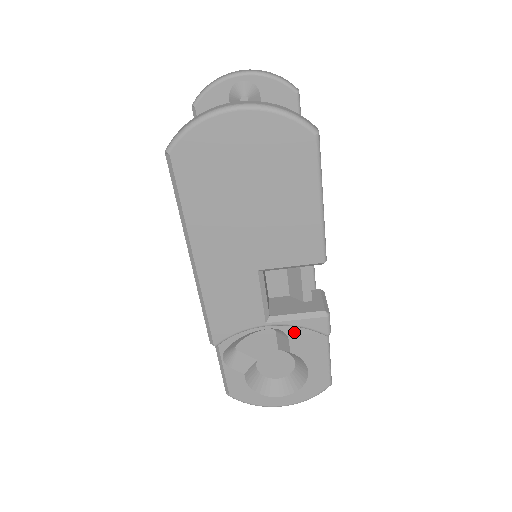
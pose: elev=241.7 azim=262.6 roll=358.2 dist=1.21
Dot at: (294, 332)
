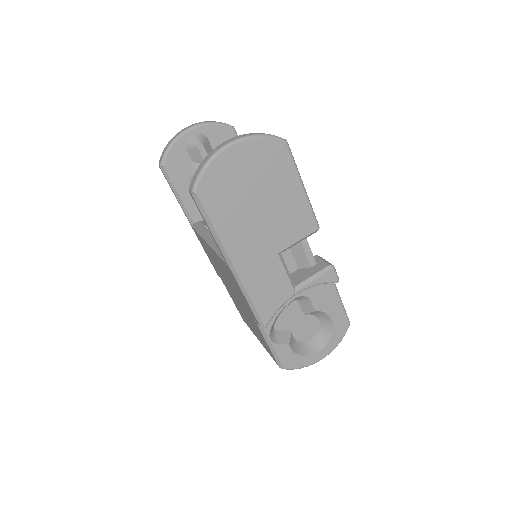
Dot at: (313, 293)
